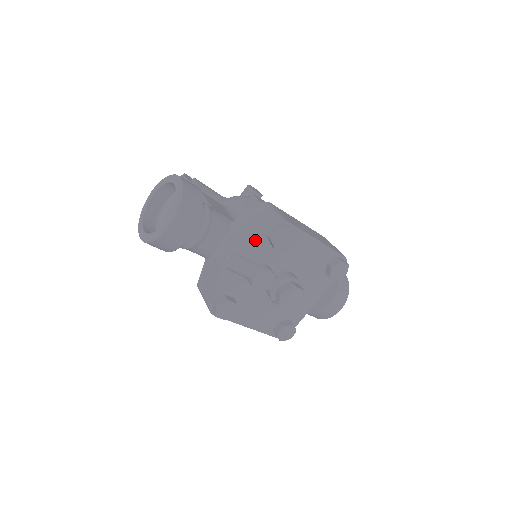
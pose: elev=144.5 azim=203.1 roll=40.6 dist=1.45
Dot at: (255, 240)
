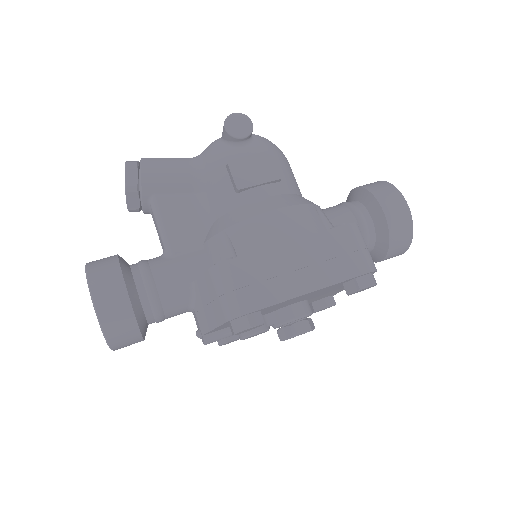
Dot at: (217, 328)
